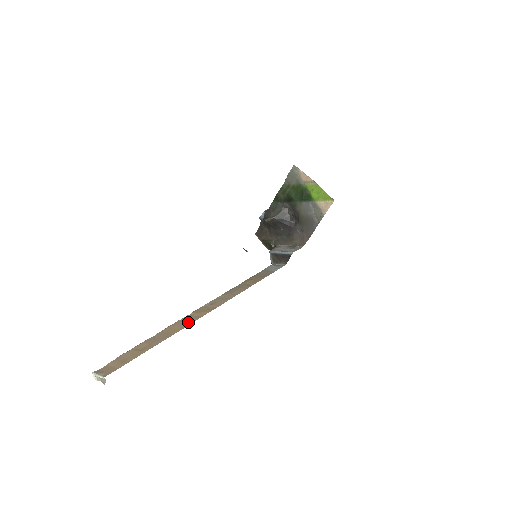
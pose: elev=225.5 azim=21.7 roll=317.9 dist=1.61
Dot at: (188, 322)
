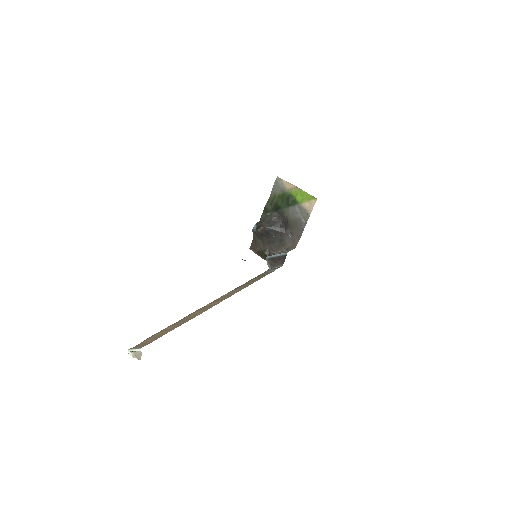
Dot at: (206, 309)
